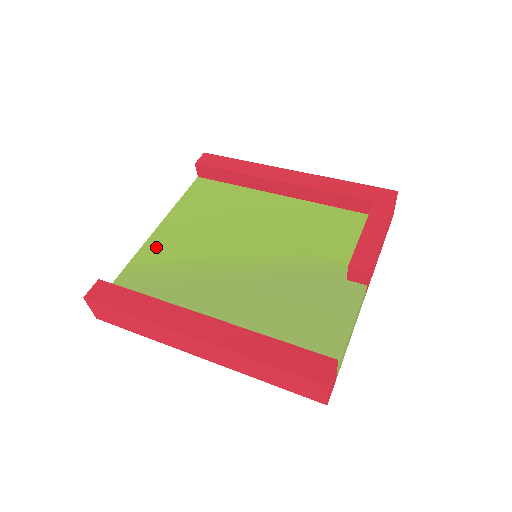
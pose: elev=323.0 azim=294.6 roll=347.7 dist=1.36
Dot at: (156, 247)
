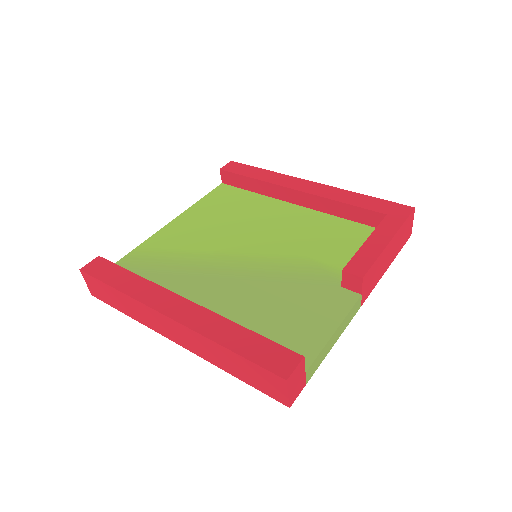
Dot at: (163, 238)
